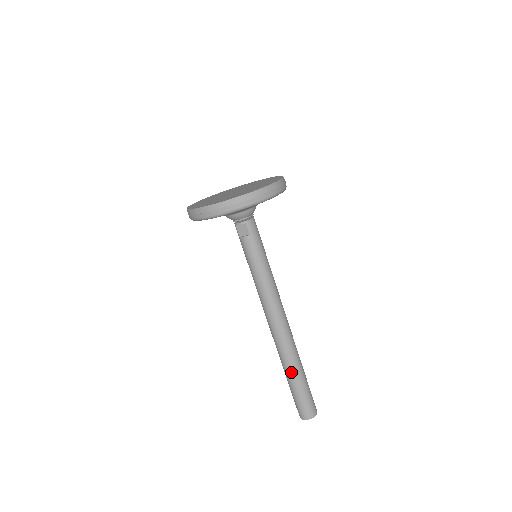
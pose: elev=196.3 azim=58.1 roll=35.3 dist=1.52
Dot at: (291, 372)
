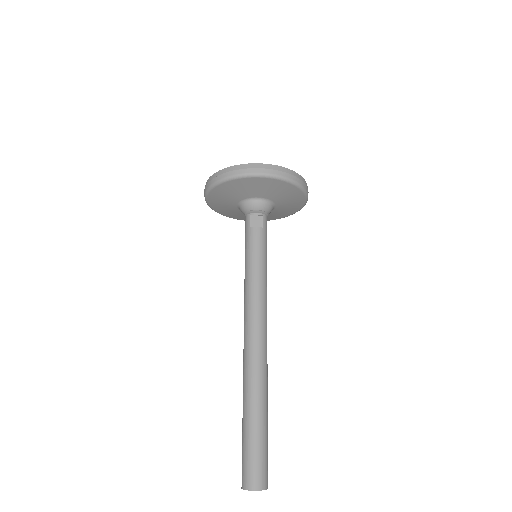
Dot at: (258, 405)
